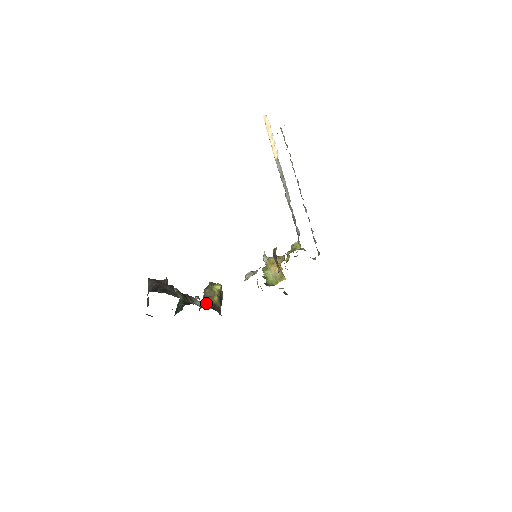
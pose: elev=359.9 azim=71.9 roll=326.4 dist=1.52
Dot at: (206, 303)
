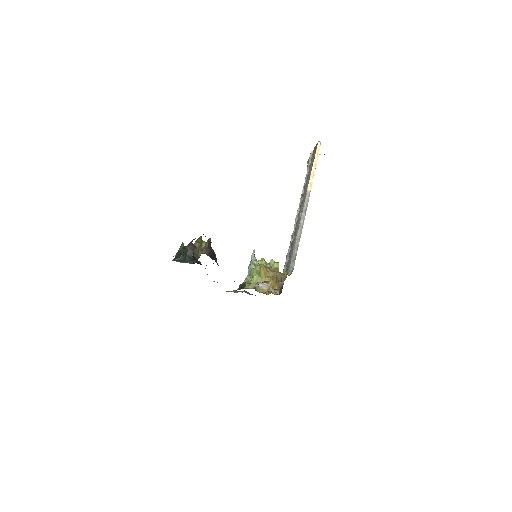
Dot at: occluded
